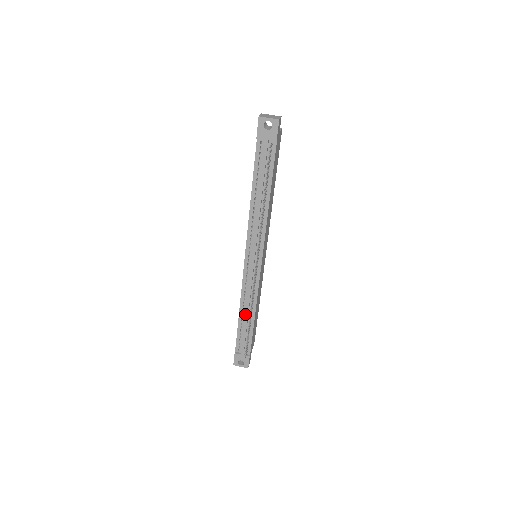
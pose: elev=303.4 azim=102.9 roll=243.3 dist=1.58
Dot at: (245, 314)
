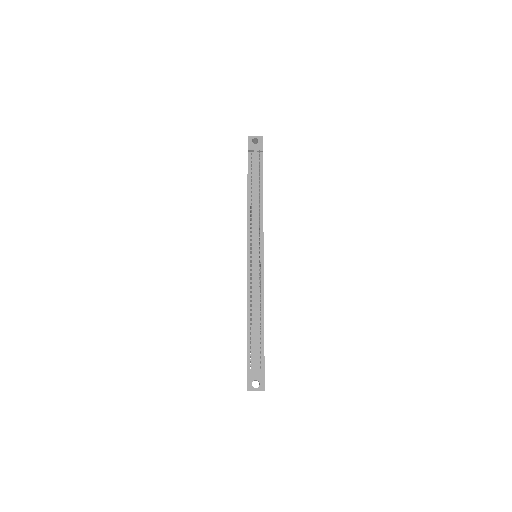
Dot at: (254, 313)
